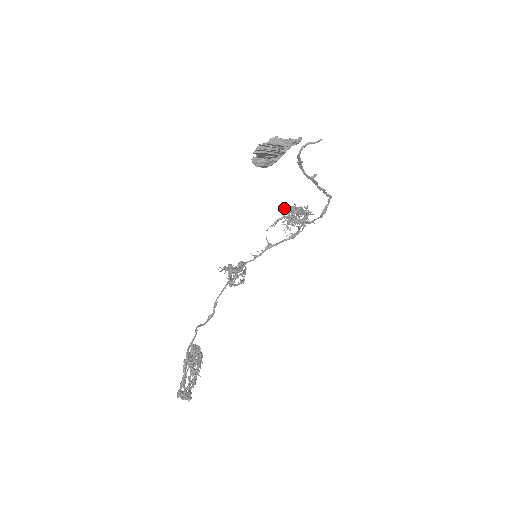
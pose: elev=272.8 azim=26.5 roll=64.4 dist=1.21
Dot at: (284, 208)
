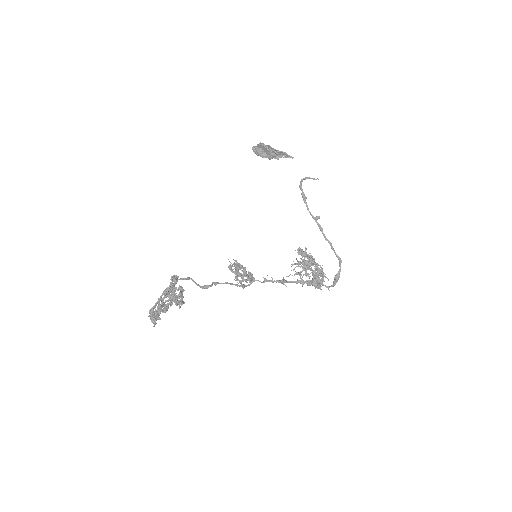
Dot at: occluded
